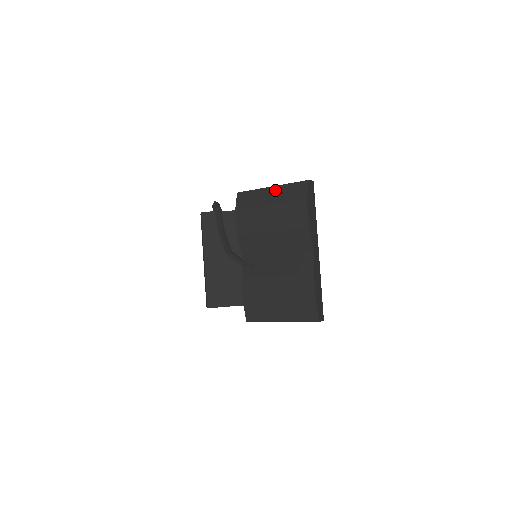
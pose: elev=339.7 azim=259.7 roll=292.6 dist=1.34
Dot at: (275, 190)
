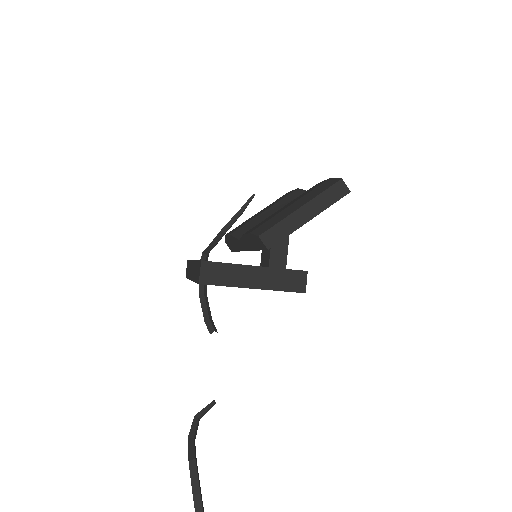
Dot at: occluded
